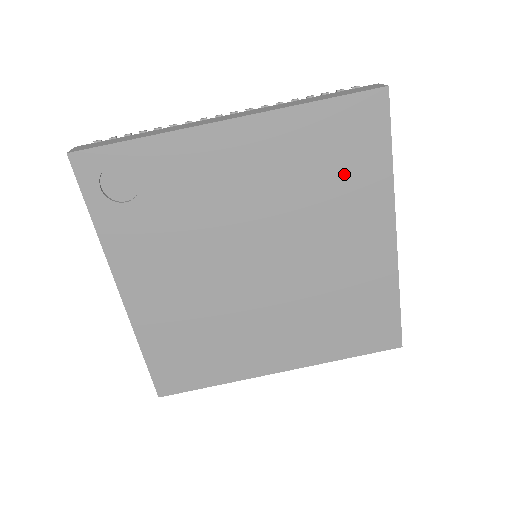
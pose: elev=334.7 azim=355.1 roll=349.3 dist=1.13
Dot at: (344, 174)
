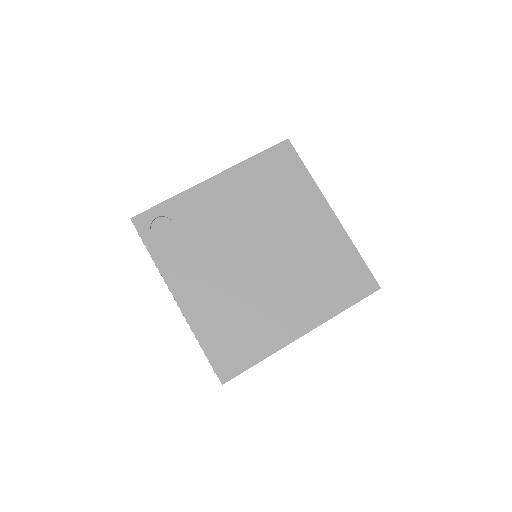
Dot at: (286, 186)
